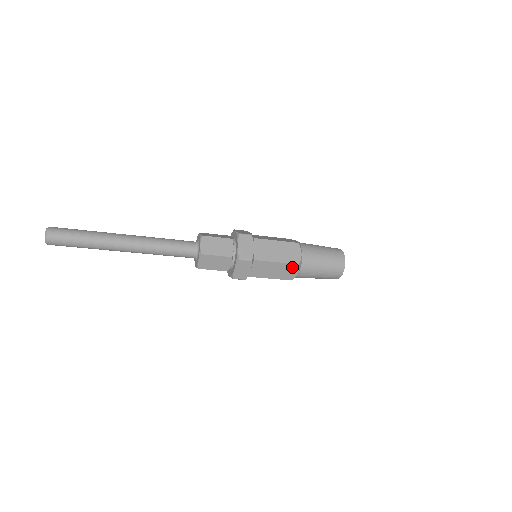
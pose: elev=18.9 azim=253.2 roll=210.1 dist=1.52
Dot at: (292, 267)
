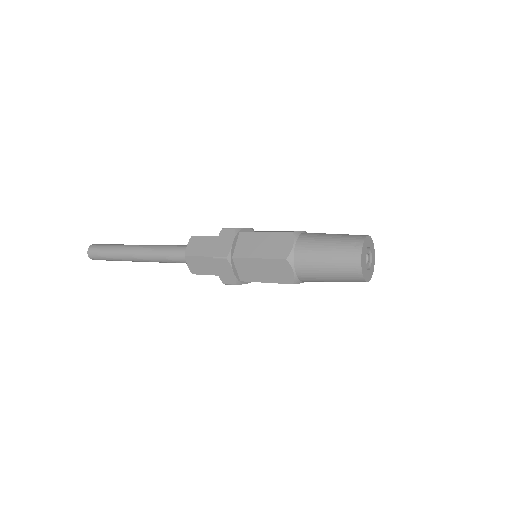
Dot at: (281, 264)
